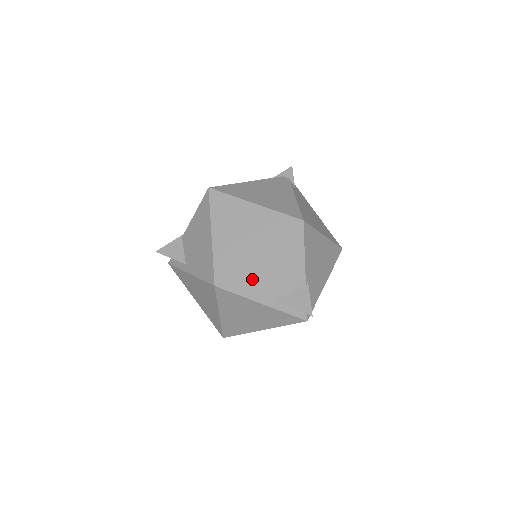
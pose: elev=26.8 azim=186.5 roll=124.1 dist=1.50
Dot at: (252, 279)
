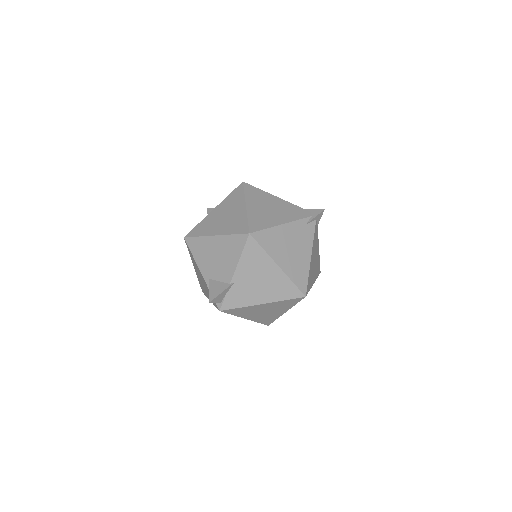
Dot at: (203, 250)
